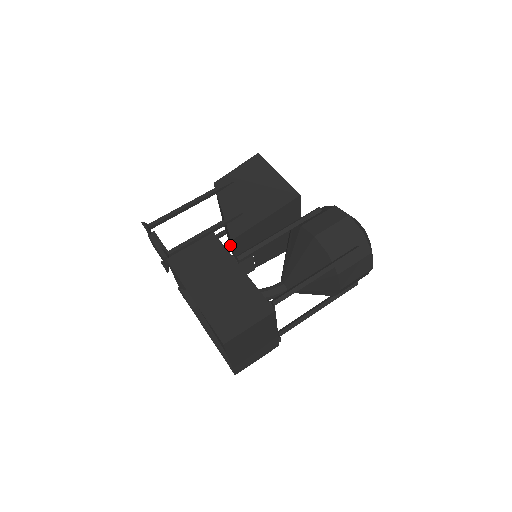
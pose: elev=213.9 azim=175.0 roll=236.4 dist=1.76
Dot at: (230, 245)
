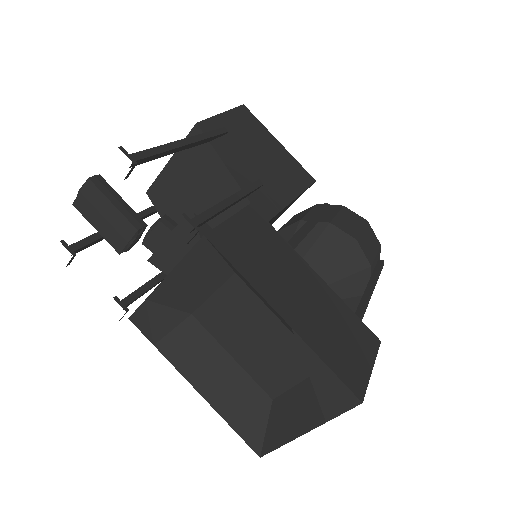
Dot at: occluded
